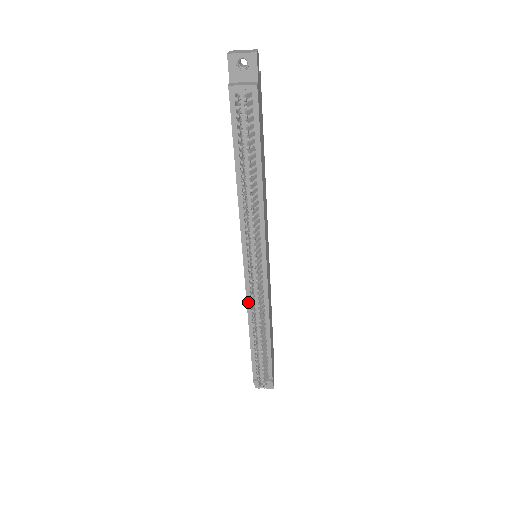
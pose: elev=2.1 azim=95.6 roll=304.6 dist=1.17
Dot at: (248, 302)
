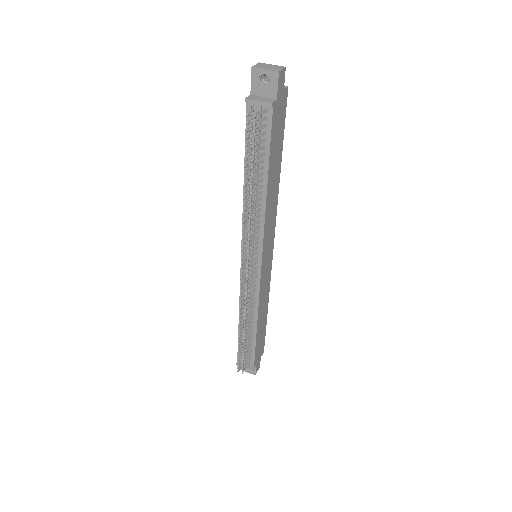
Dot at: occluded
